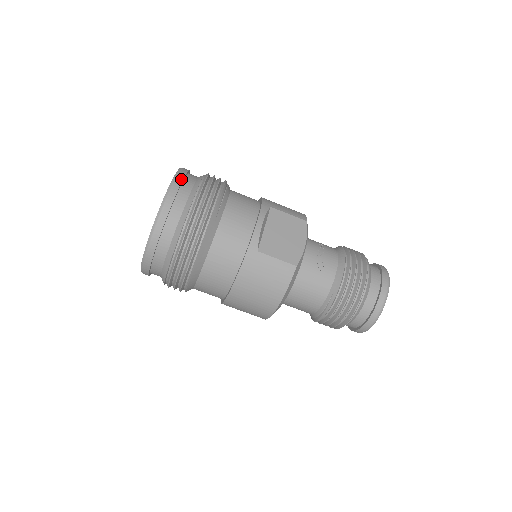
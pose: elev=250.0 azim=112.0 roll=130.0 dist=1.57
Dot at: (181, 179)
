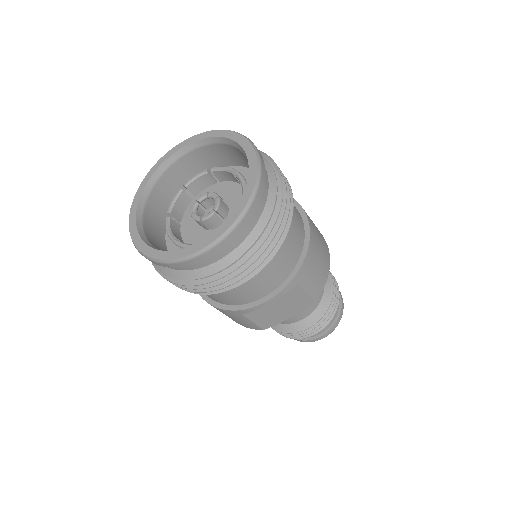
Dot at: (231, 239)
